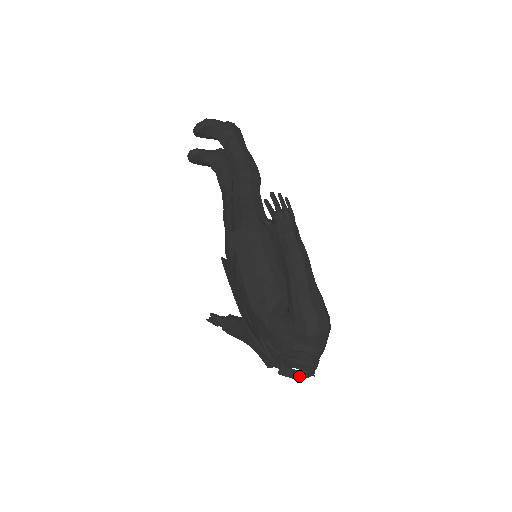
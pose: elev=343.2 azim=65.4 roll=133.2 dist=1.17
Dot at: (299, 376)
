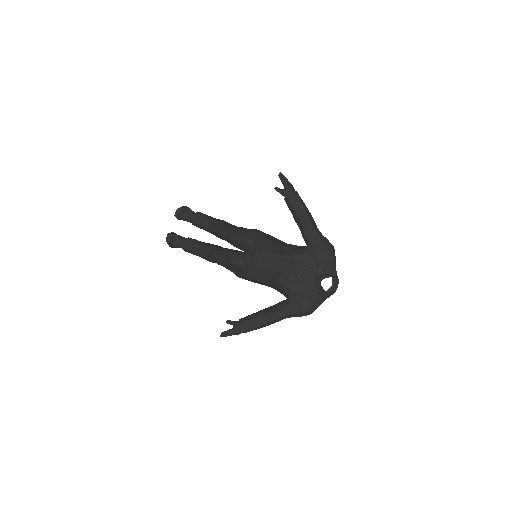
Dot at: (328, 294)
